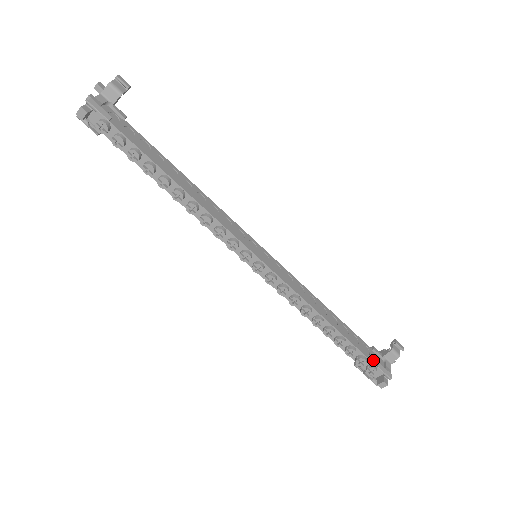
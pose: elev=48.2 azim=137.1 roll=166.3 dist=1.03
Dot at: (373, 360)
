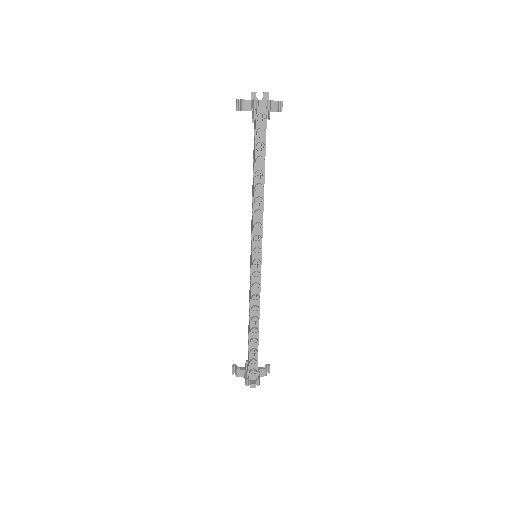
Dot at: (257, 367)
